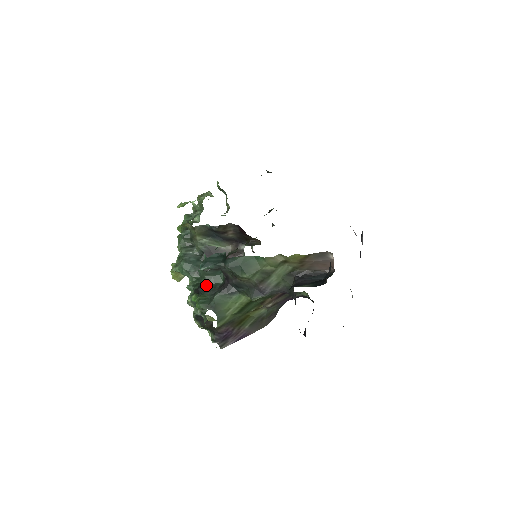
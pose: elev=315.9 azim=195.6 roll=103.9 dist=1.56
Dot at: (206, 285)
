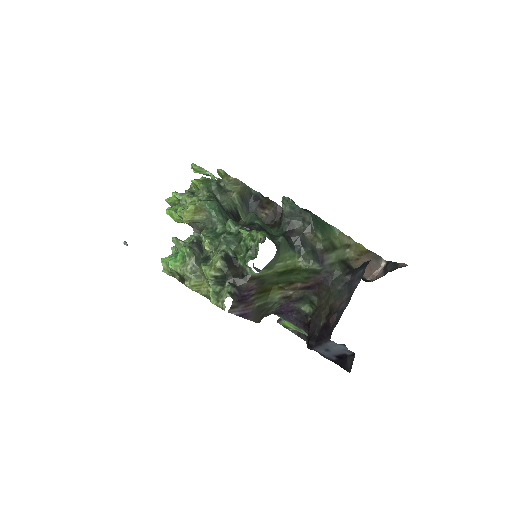
Dot at: (262, 226)
